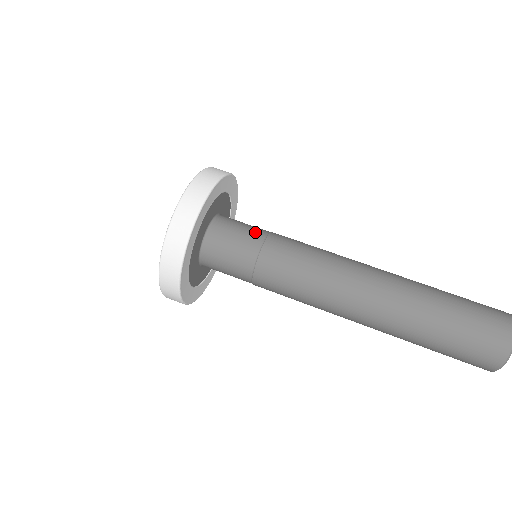
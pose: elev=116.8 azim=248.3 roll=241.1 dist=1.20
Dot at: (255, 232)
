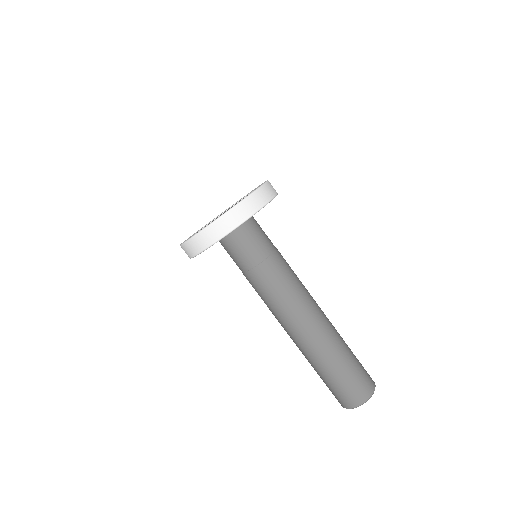
Dot at: (268, 244)
